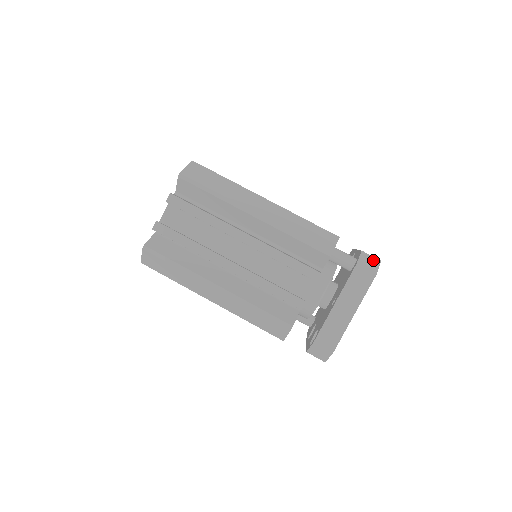
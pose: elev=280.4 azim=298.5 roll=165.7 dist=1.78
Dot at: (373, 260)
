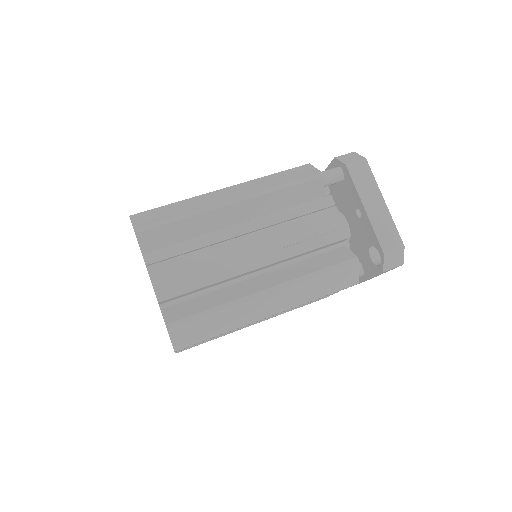
Dot at: (350, 155)
